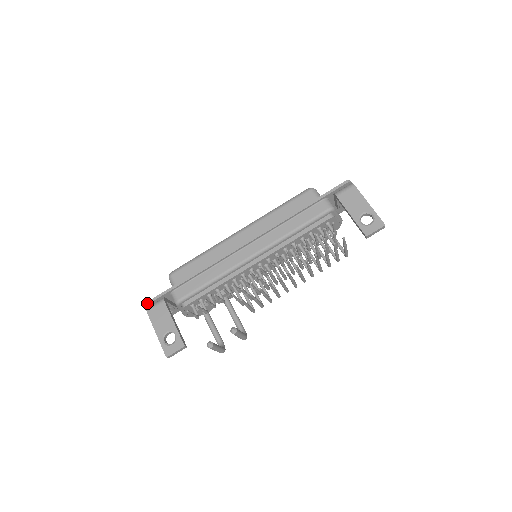
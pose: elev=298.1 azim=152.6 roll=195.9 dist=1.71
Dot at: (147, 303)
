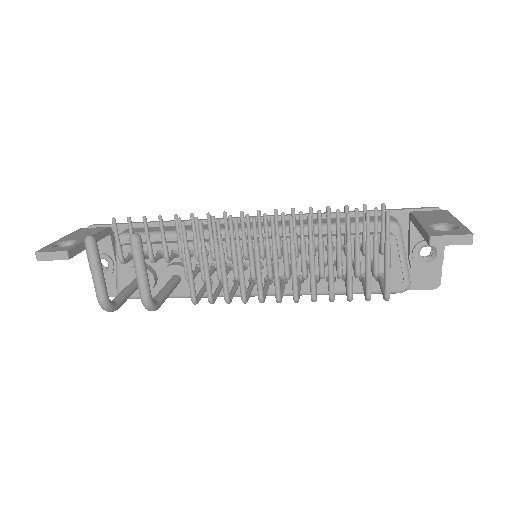
Dot at: (91, 225)
